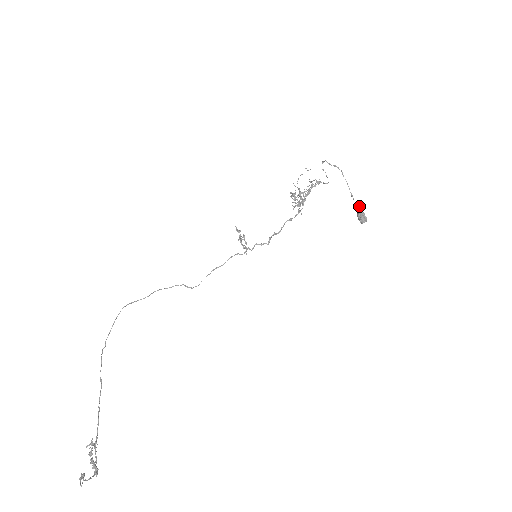
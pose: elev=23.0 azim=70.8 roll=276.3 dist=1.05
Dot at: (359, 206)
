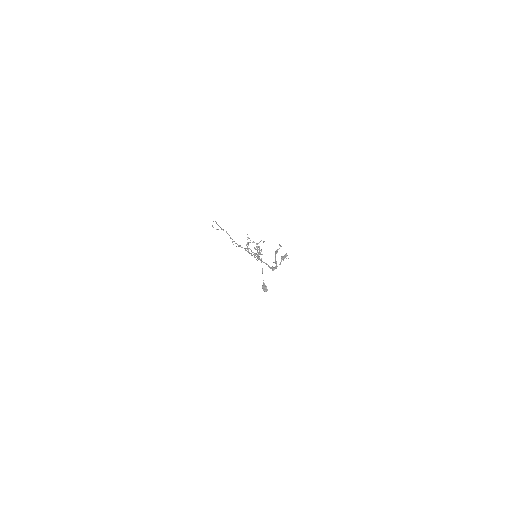
Dot at: occluded
